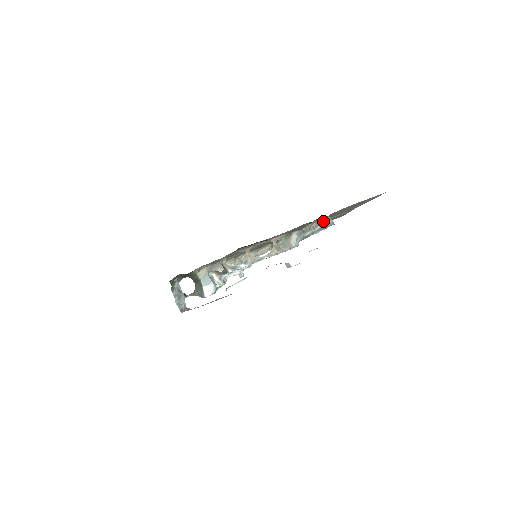
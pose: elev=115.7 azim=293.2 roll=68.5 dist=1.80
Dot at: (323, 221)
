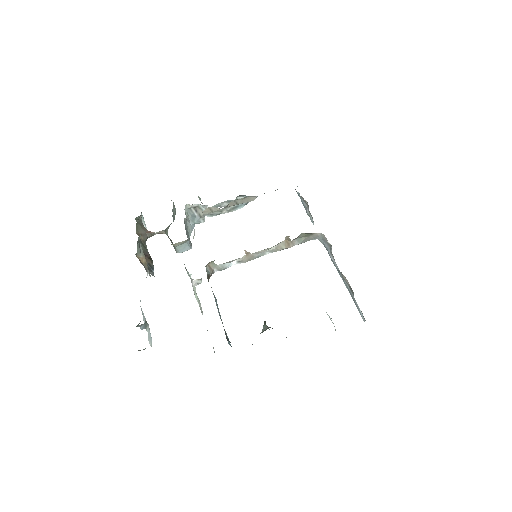
Dot at: (356, 302)
